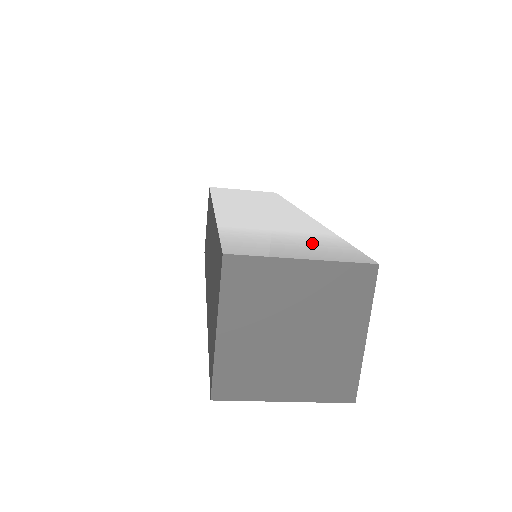
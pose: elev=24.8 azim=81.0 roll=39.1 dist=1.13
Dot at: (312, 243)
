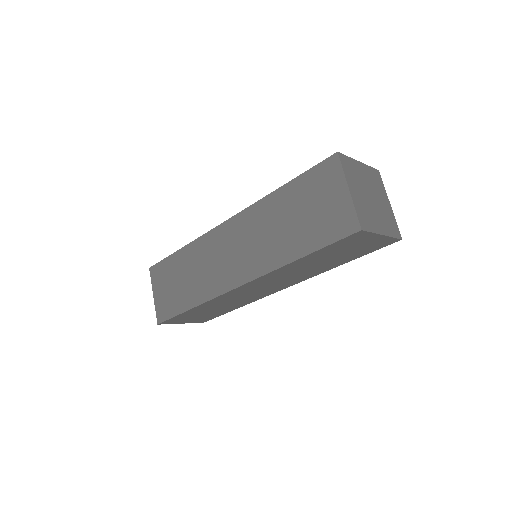
Dot at: occluded
